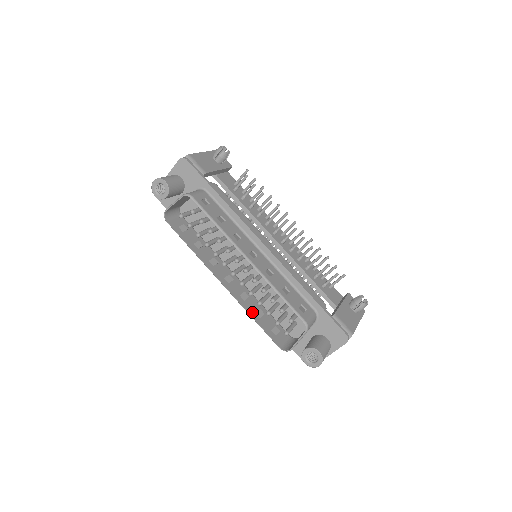
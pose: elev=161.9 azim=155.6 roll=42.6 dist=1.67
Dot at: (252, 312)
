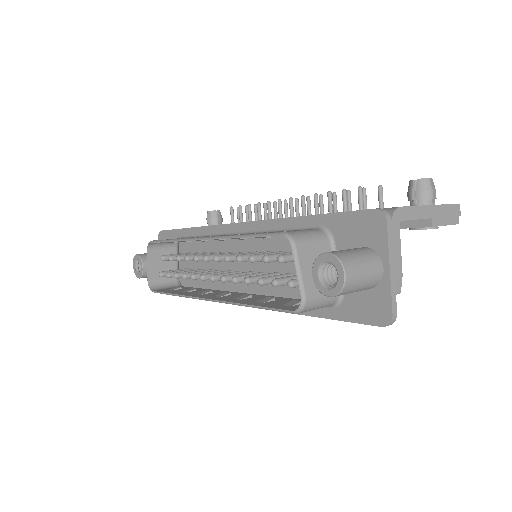
Dot at: (249, 302)
